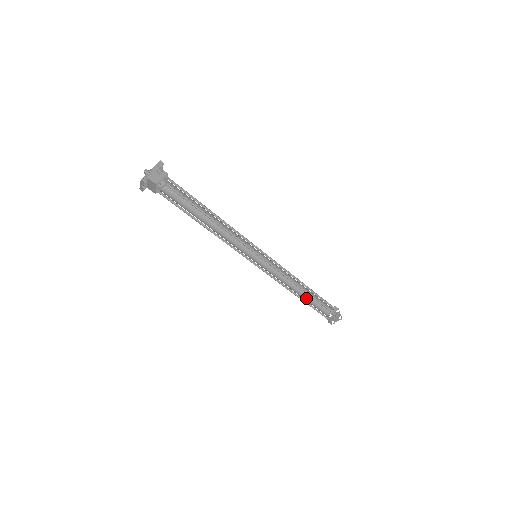
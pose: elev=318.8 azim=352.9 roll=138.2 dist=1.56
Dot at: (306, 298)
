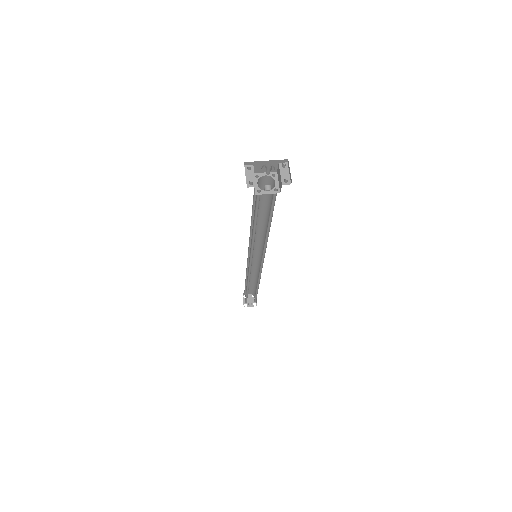
Dot at: (246, 286)
